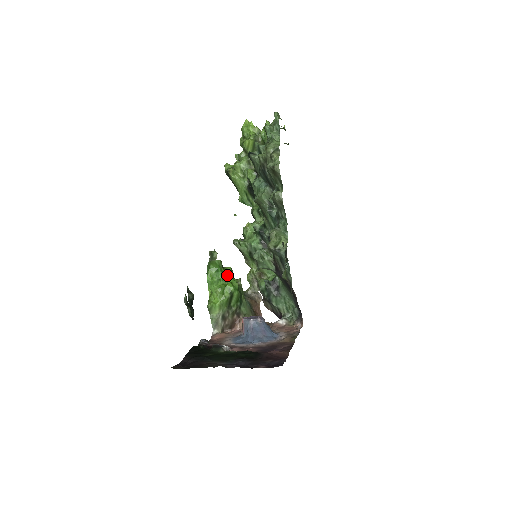
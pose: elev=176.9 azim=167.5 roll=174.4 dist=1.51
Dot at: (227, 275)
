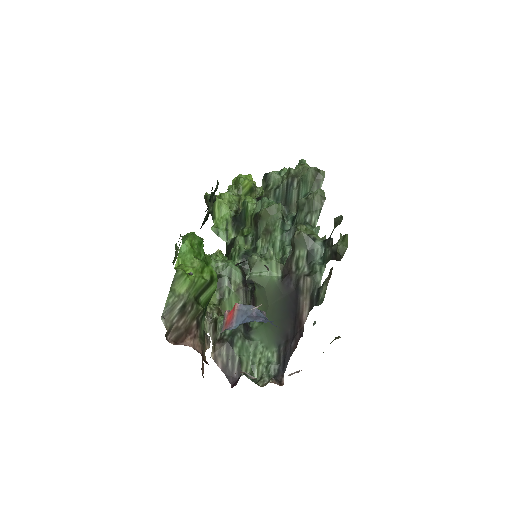
Dot at: (207, 259)
